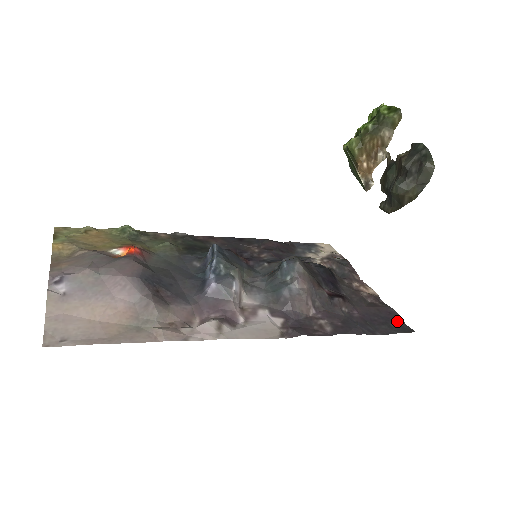
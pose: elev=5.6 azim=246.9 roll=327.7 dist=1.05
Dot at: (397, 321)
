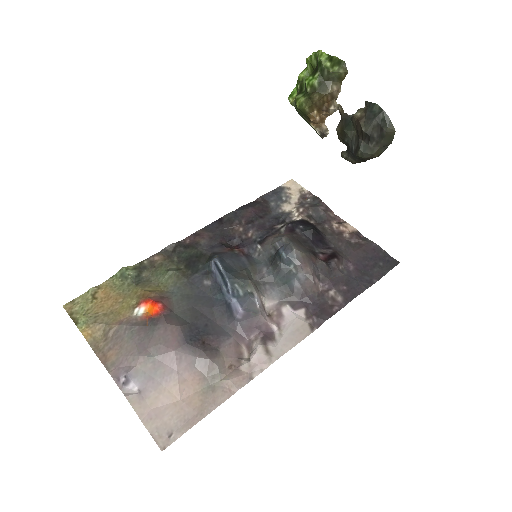
Dot at: (383, 257)
